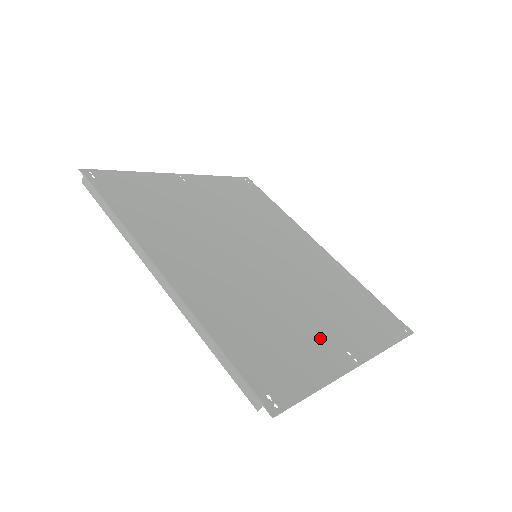
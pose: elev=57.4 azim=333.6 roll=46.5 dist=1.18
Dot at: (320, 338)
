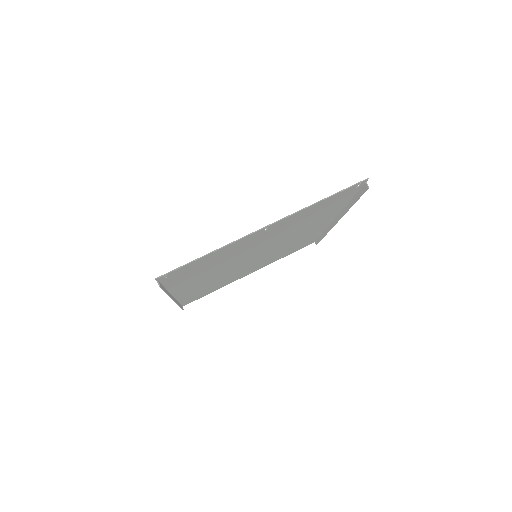
Dot at: (249, 242)
